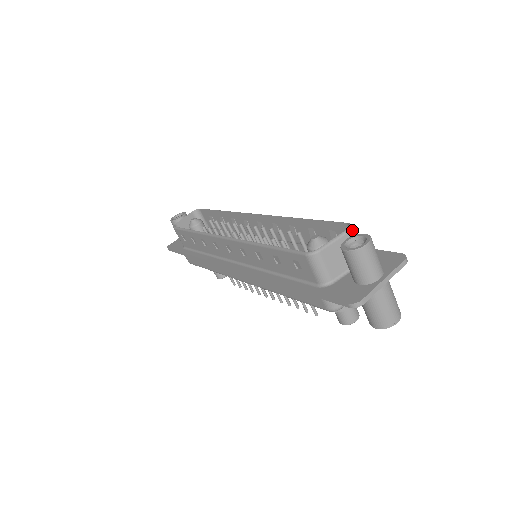
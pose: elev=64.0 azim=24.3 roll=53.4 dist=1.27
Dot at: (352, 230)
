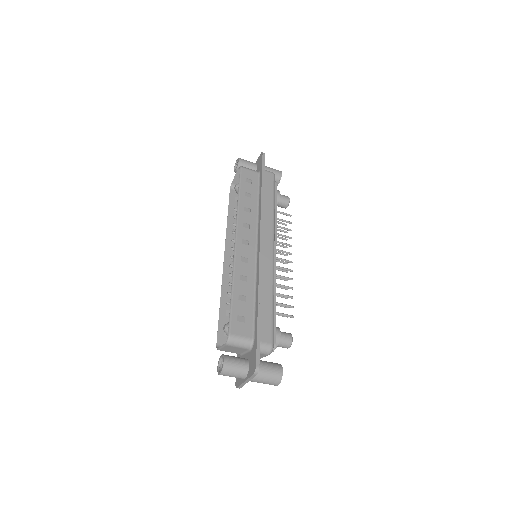
Dot at: (228, 343)
